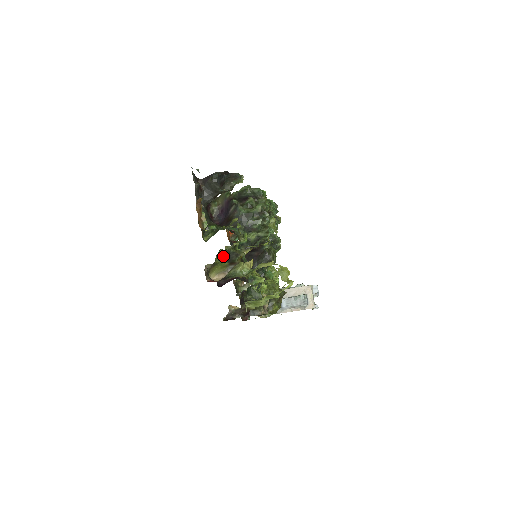
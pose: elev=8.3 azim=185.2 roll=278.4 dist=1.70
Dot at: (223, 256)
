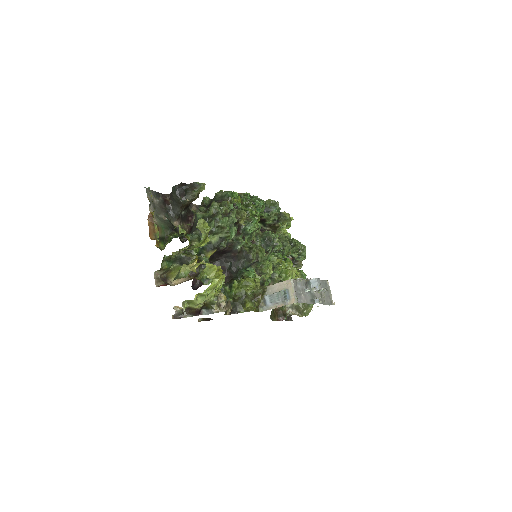
Dot at: (176, 261)
